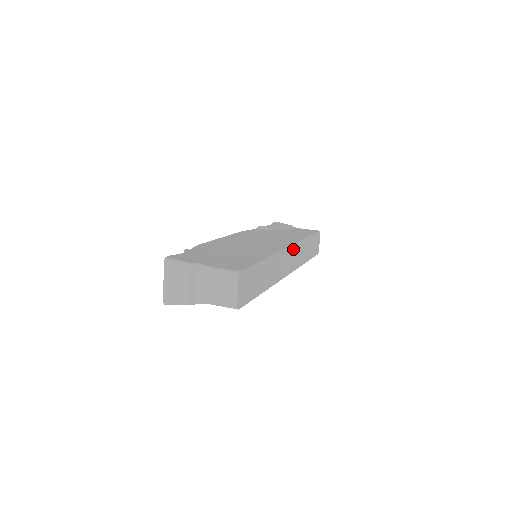
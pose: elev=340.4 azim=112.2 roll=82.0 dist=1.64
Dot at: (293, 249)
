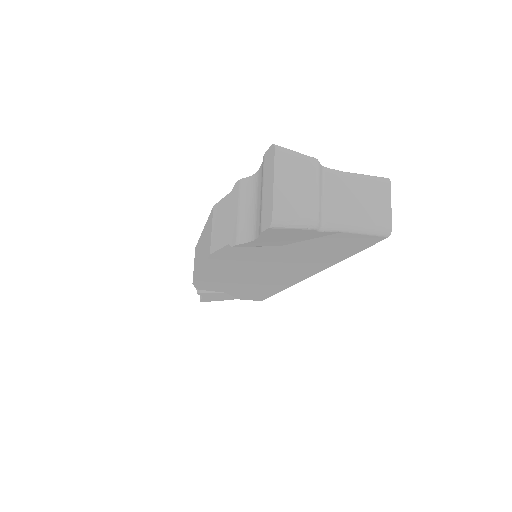
Dot at: occluded
